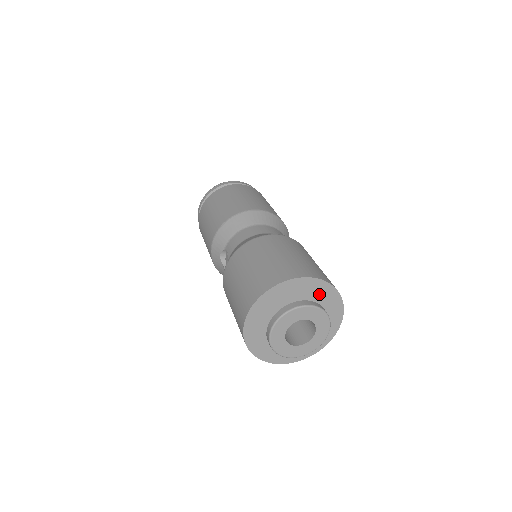
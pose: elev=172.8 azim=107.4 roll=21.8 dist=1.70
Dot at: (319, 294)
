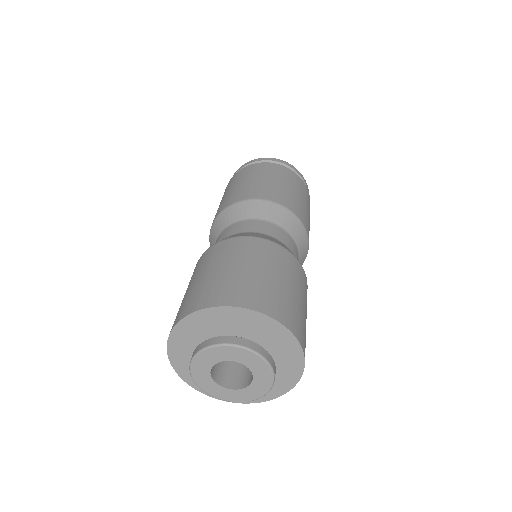
Dot at: (234, 322)
